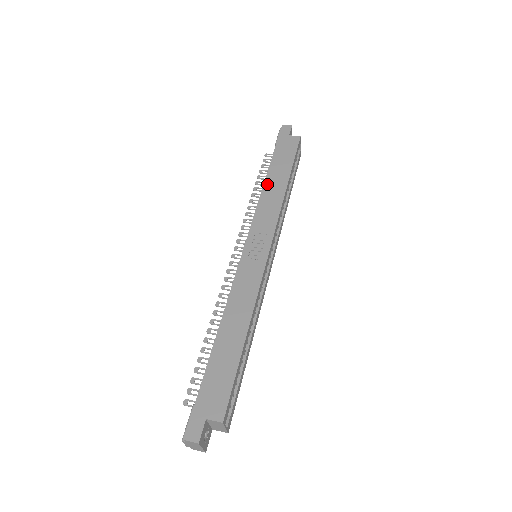
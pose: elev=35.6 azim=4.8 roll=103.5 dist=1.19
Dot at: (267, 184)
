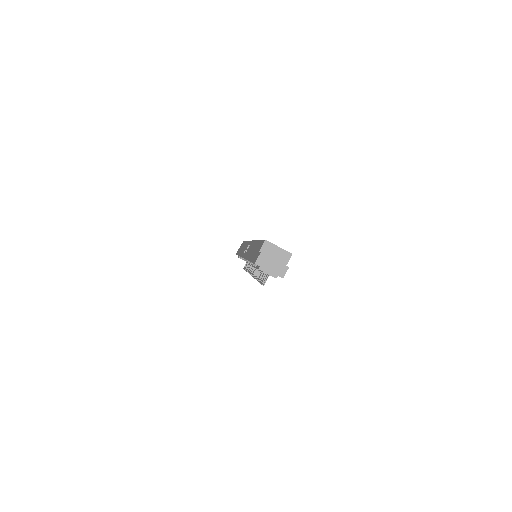
Dot at: occluded
